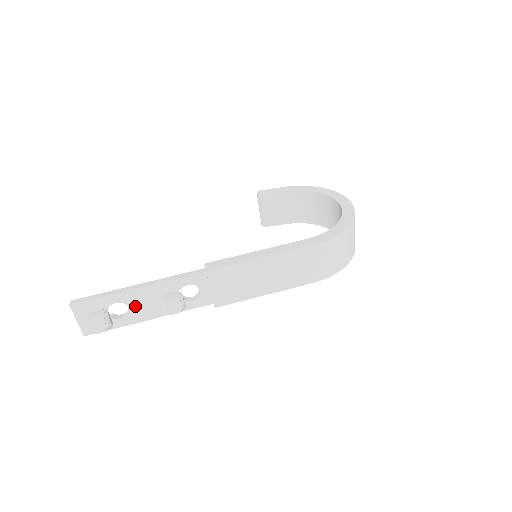
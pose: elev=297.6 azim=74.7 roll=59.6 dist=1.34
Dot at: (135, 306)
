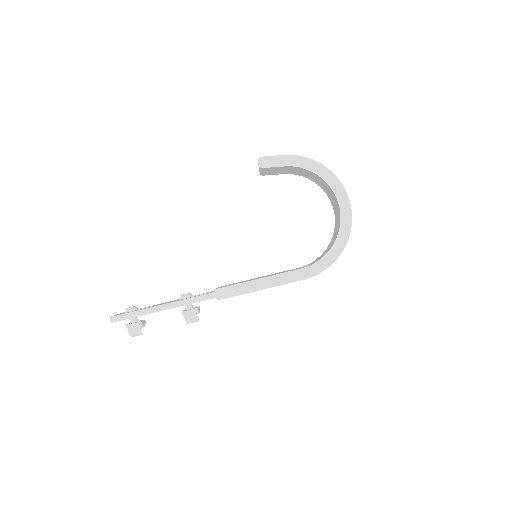
Dot at: occluded
